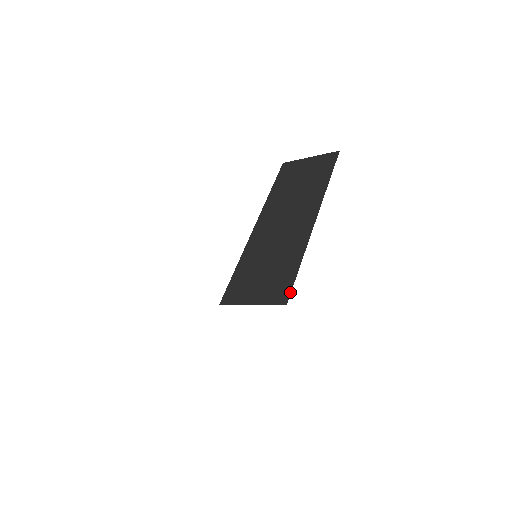
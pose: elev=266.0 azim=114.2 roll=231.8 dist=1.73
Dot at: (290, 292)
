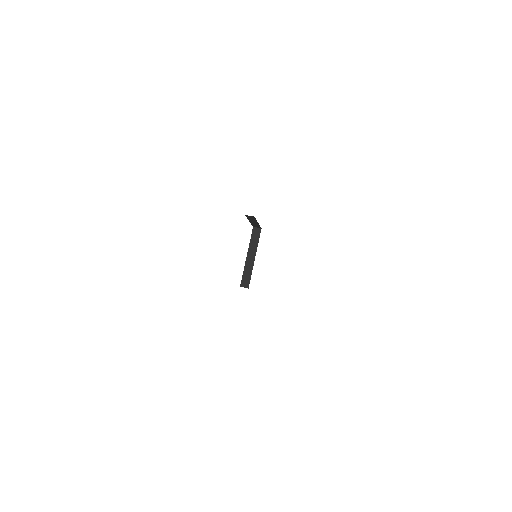
Dot at: occluded
